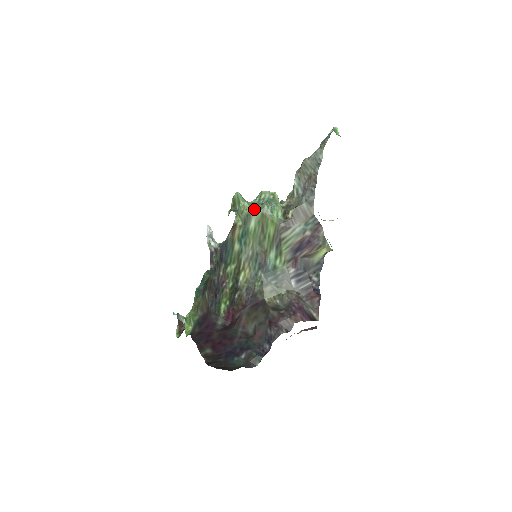
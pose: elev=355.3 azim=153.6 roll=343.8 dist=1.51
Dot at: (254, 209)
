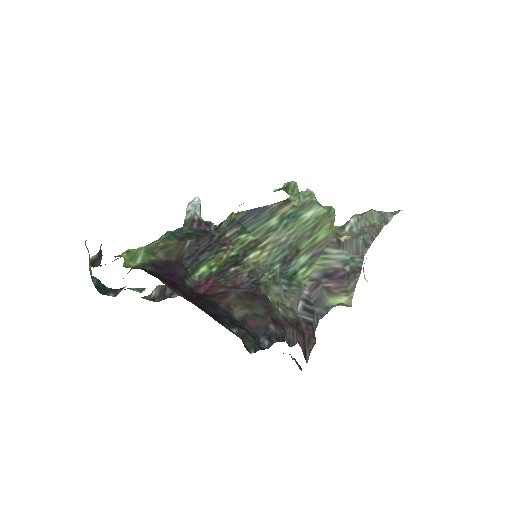
Dot at: (319, 203)
